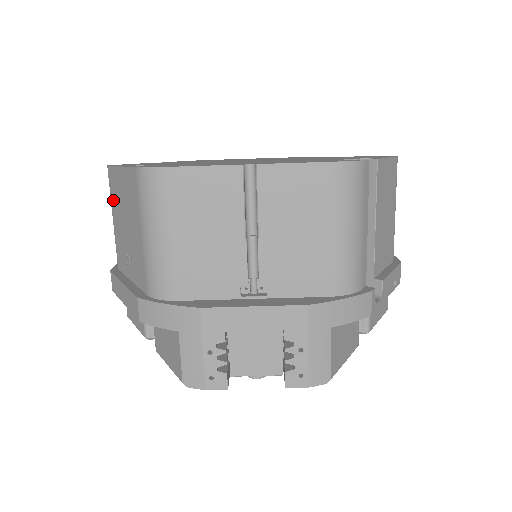
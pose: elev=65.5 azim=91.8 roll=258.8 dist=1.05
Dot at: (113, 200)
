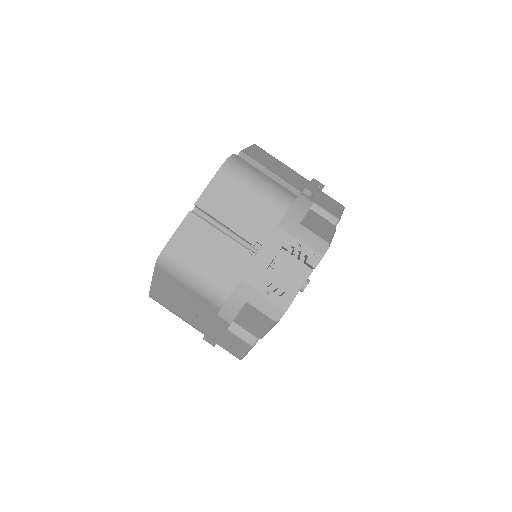
Dot at: (167, 305)
